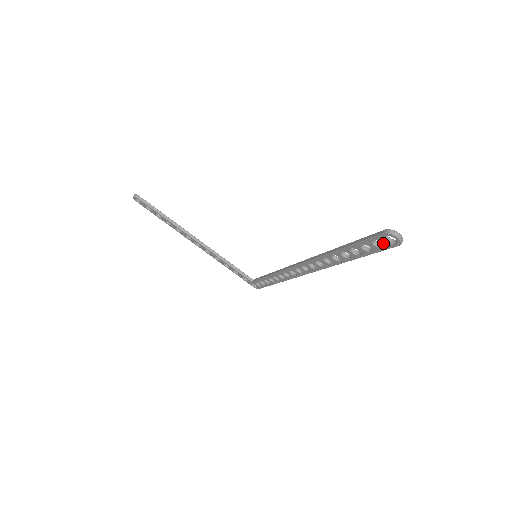
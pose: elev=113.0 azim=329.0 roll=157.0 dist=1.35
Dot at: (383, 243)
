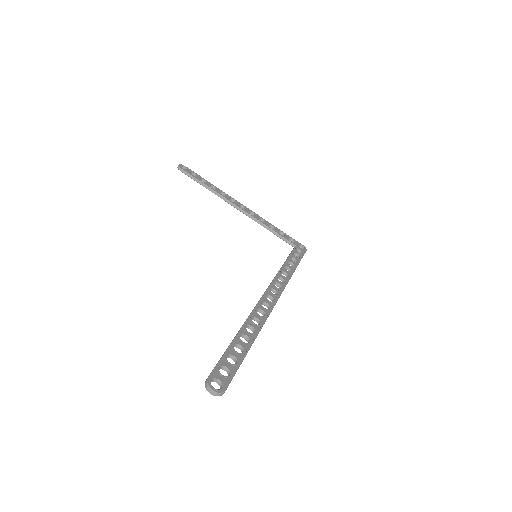
Dot at: (220, 379)
